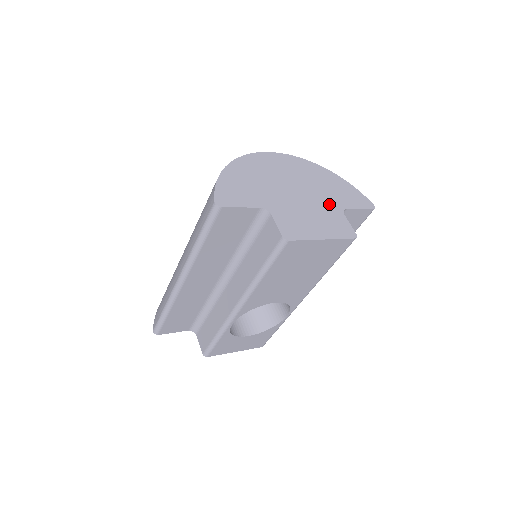
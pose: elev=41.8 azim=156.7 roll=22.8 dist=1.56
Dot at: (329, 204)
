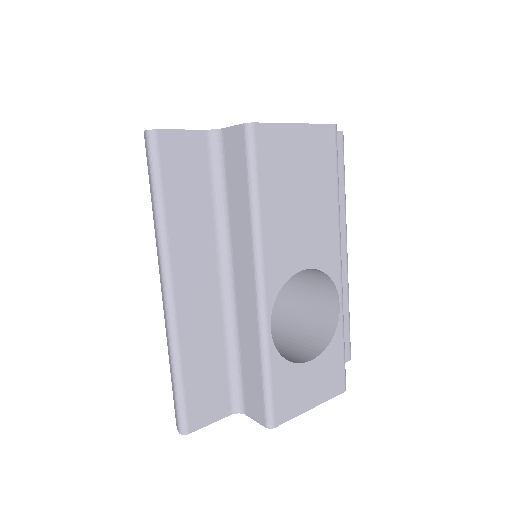
Dot at: occluded
